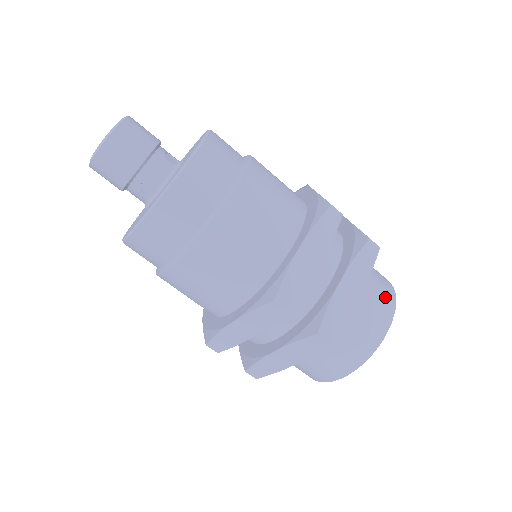
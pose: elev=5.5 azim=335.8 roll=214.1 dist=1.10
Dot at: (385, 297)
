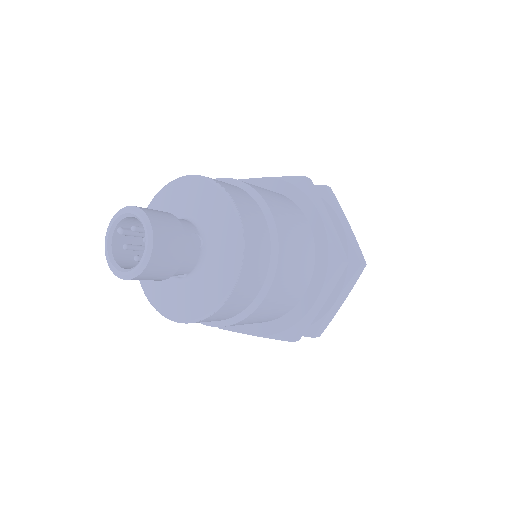
Dot at: occluded
